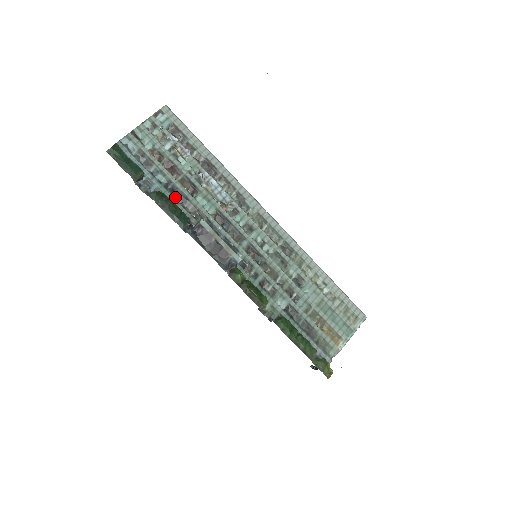
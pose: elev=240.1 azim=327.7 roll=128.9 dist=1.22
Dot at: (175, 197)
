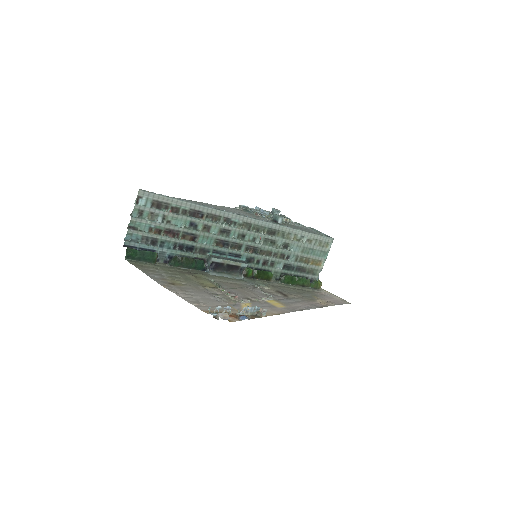
Dot at: (183, 249)
